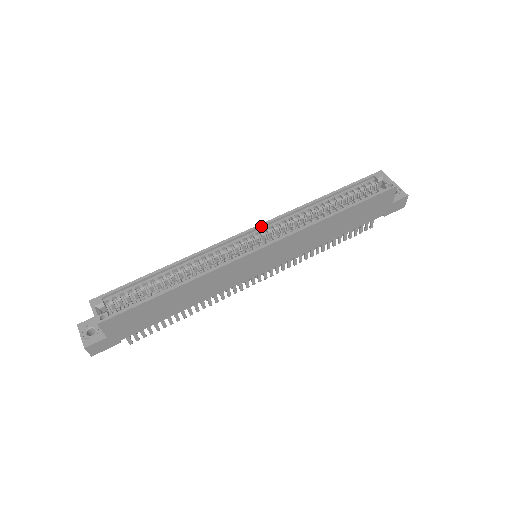
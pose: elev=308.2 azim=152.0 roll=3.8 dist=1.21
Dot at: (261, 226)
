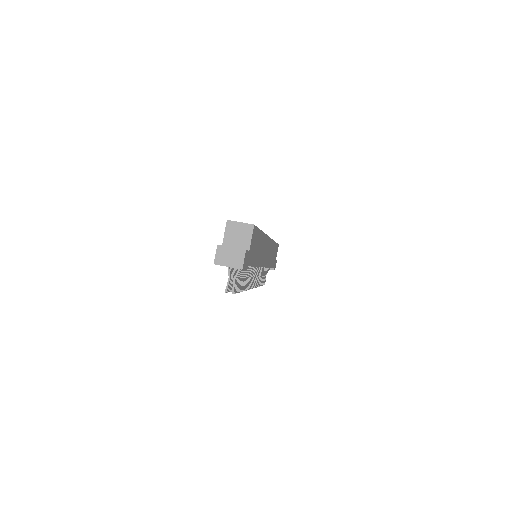
Dot at: occluded
